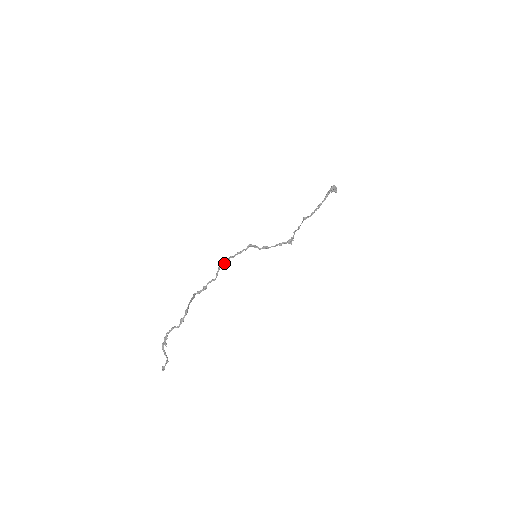
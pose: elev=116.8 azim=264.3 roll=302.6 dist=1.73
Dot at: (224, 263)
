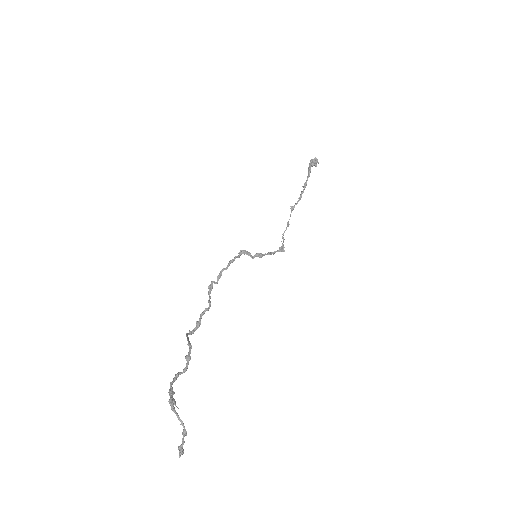
Dot at: occluded
